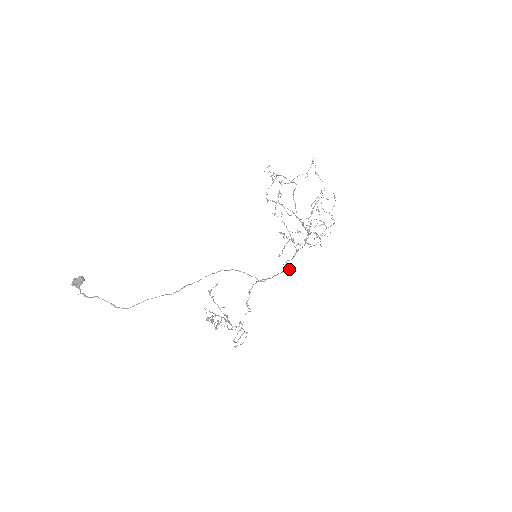
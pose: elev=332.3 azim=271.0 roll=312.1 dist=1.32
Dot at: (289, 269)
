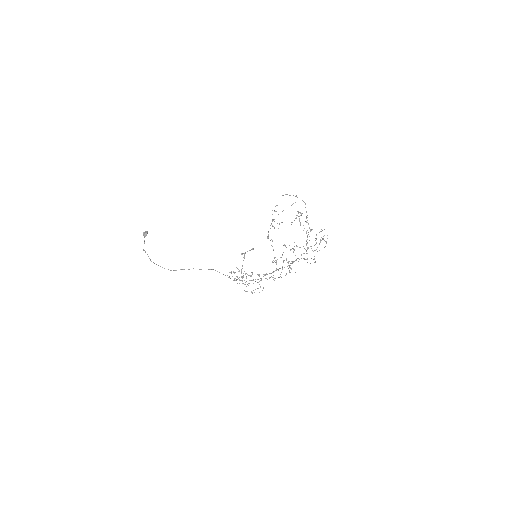
Dot at: occluded
